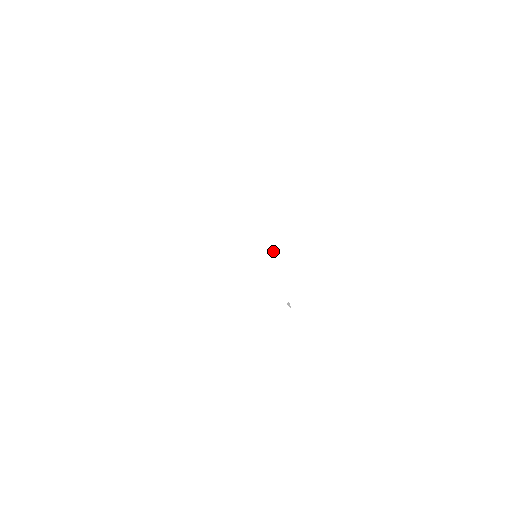
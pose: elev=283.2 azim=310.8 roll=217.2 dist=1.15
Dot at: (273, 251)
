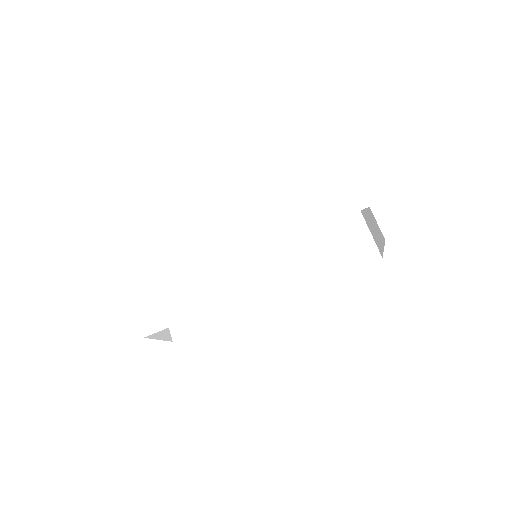
Dot at: (227, 269)
